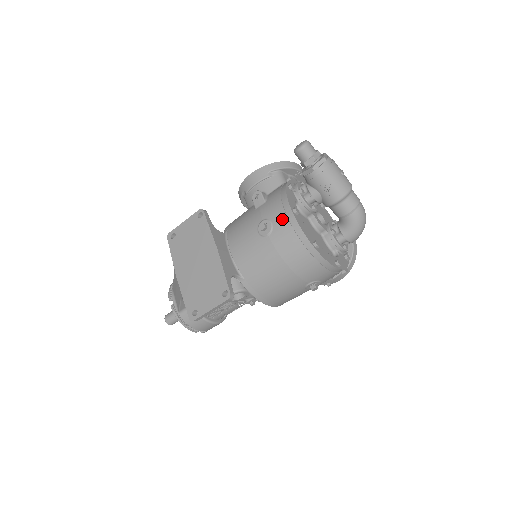
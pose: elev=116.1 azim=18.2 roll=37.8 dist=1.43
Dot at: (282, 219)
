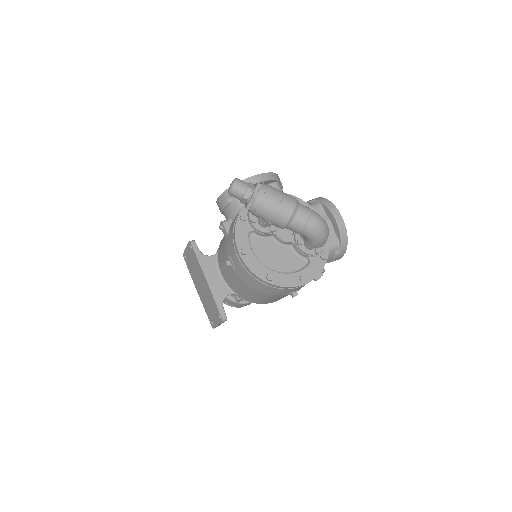
Dot at: (236, 259)
